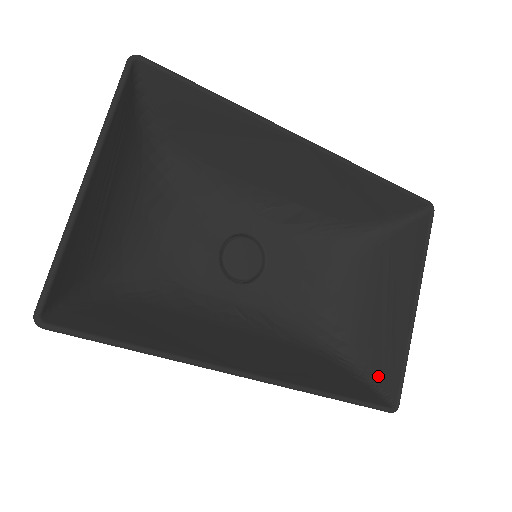
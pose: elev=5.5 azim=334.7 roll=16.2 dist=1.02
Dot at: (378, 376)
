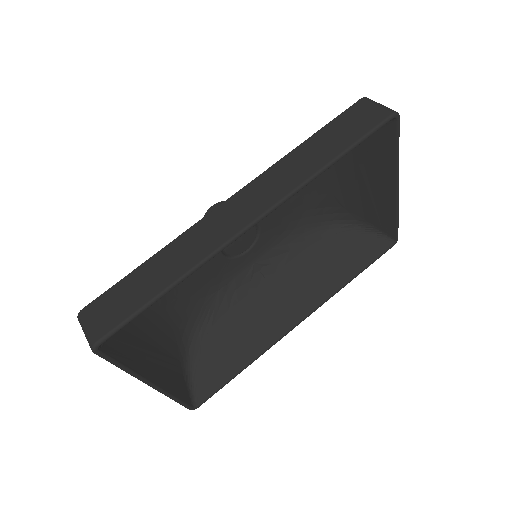
Dot at: (378, 227)
